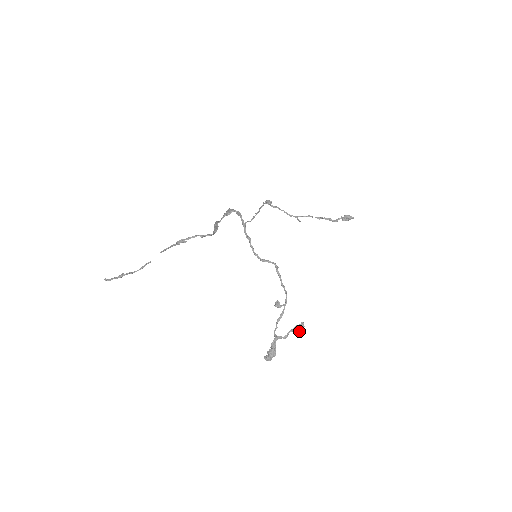
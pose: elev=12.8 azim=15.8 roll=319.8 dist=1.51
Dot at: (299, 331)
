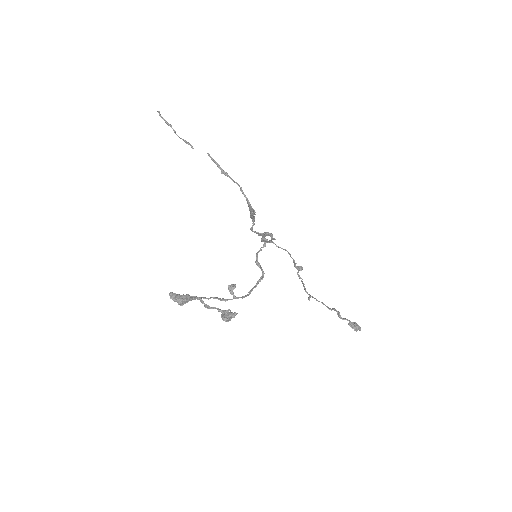
Dot at: (225, 315)
